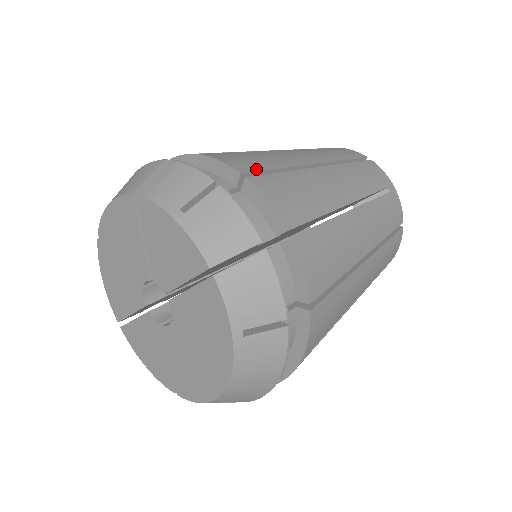
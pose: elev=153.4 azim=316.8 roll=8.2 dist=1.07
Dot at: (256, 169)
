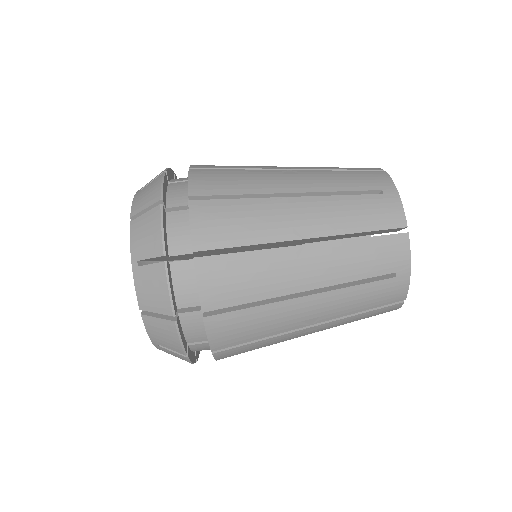
Dot at: (232, 345)
